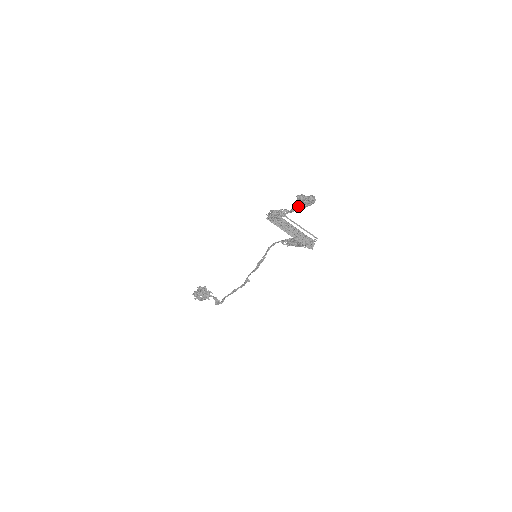
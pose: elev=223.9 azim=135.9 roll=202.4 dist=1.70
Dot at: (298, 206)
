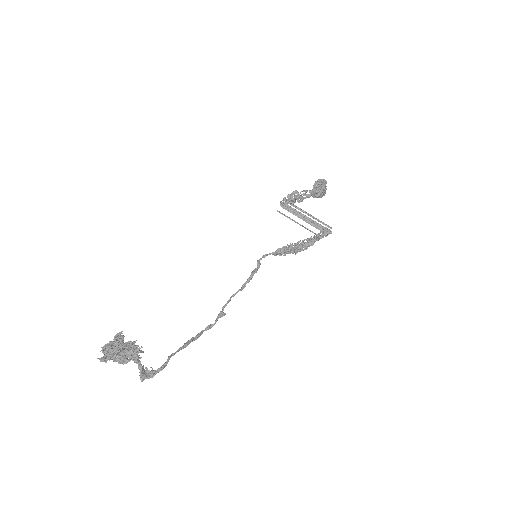
Dot at: (320, 187)
